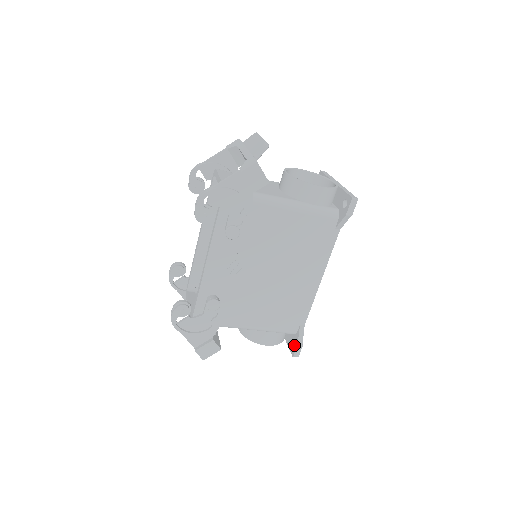
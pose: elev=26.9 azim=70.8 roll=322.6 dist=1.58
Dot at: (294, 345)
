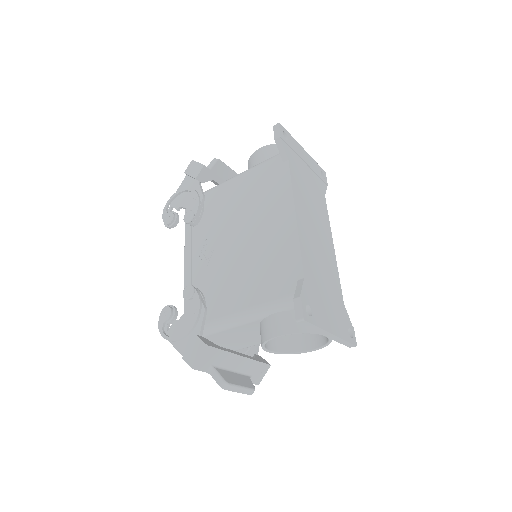
Dot at: occluded
